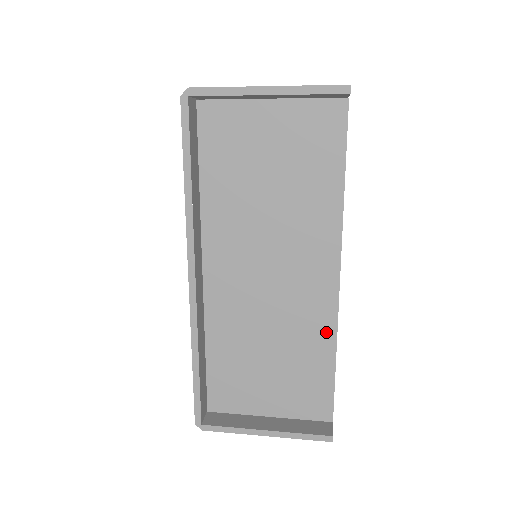
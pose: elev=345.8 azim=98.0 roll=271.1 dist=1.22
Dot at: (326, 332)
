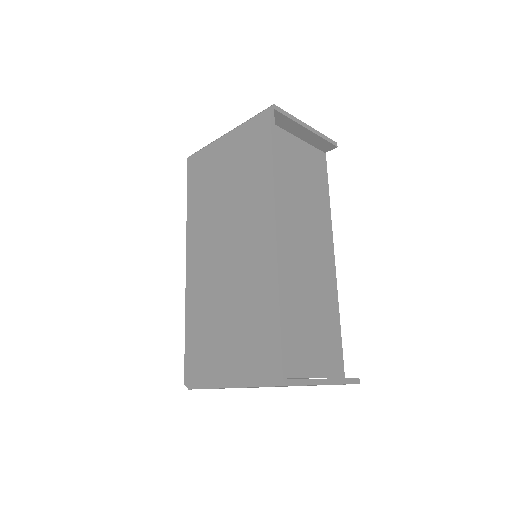
Dot at: (333, 298)
